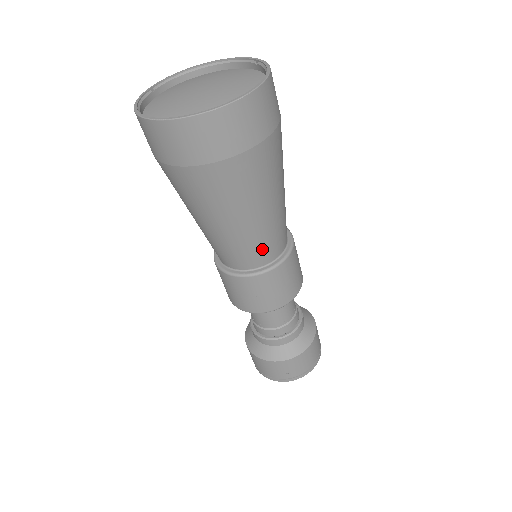
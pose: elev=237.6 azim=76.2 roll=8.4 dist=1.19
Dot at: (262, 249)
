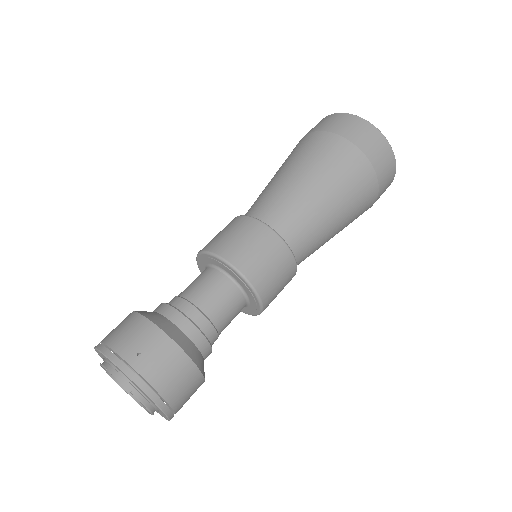
Dot at: (295, 221)
